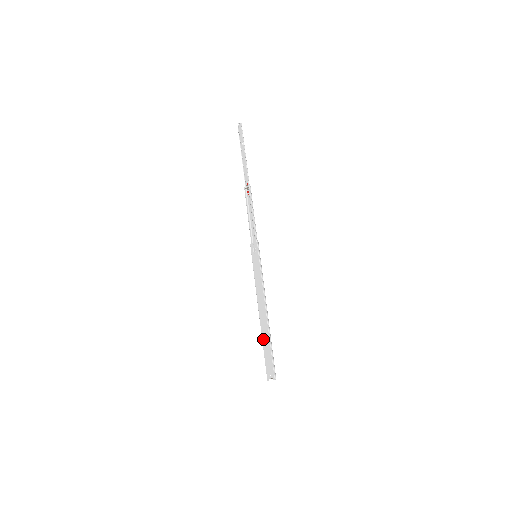
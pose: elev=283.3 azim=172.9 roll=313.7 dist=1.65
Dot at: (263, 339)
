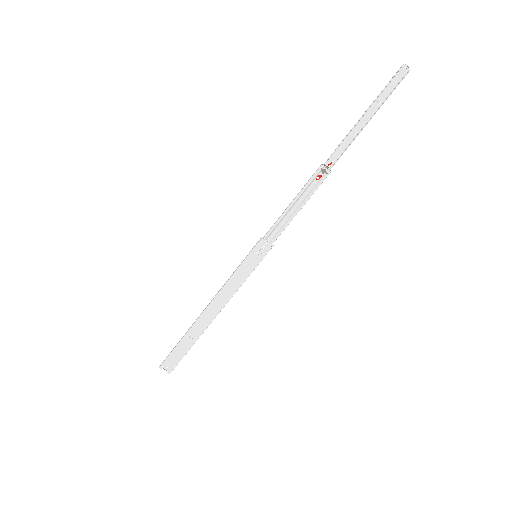
Dot at: (188, 335)
